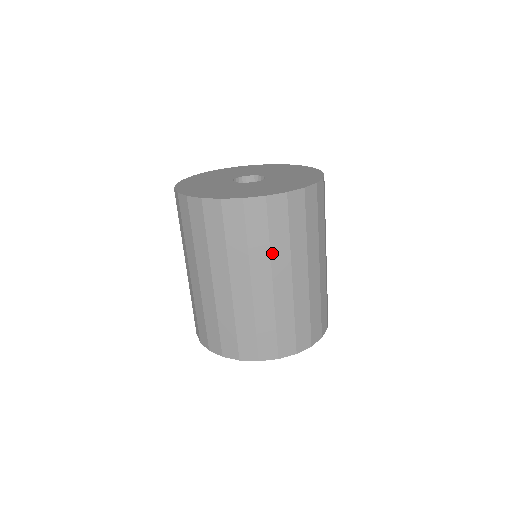
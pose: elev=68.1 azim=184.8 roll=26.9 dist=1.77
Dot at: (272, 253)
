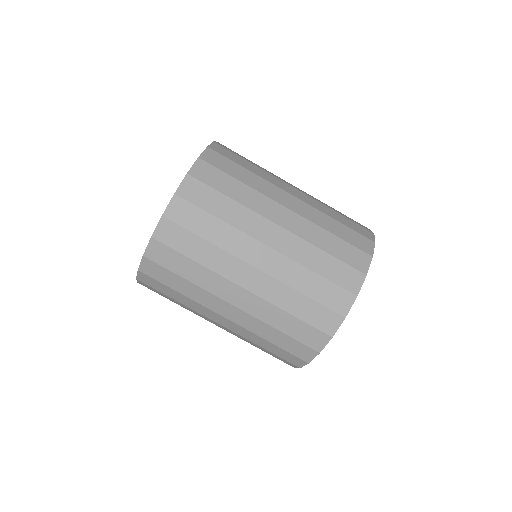
Dot at: (246, 205)
